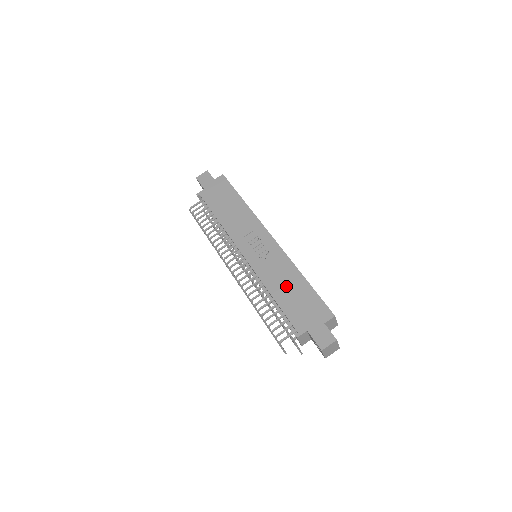
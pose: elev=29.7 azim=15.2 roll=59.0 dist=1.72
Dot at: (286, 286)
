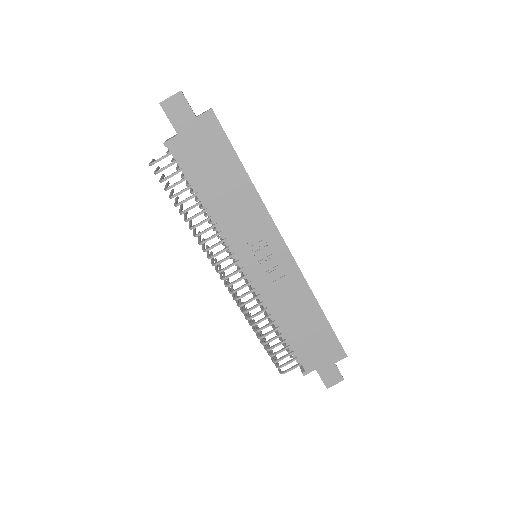
Dot at: (299, 319)
